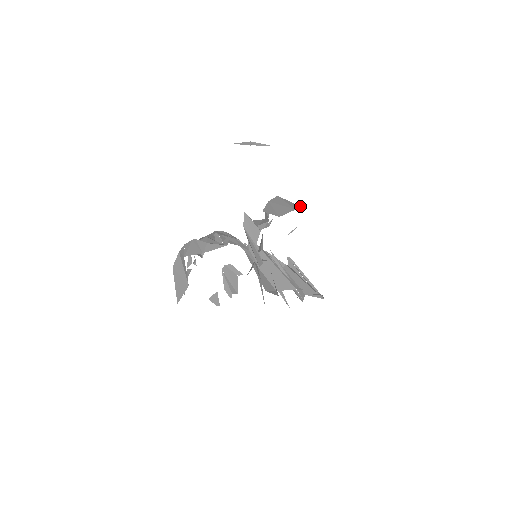
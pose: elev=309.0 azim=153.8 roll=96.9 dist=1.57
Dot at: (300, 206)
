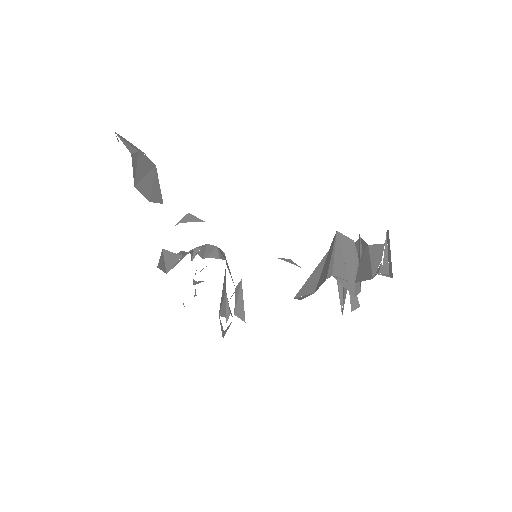
Dot at: occluded
